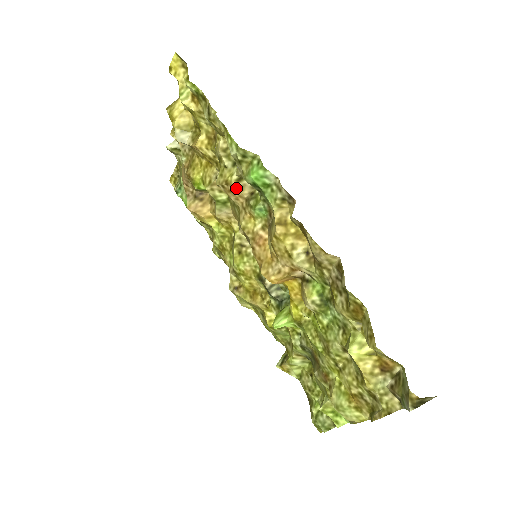
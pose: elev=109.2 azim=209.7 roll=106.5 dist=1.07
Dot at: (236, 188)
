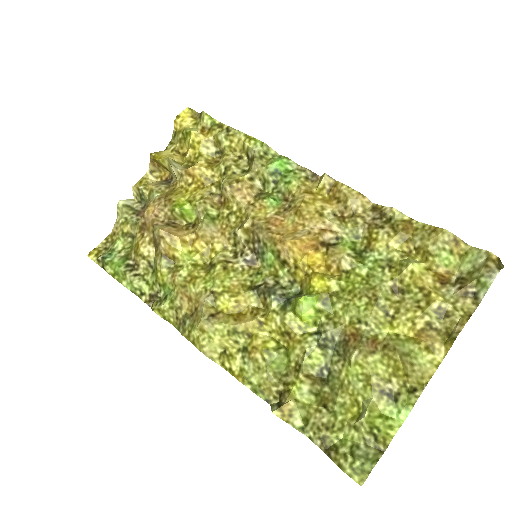
Dot at: (247, 185)
